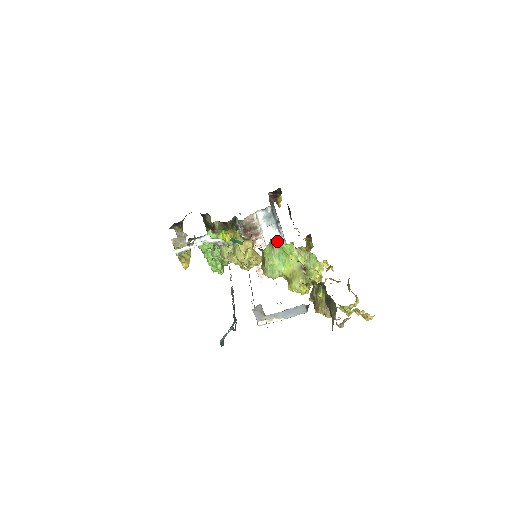
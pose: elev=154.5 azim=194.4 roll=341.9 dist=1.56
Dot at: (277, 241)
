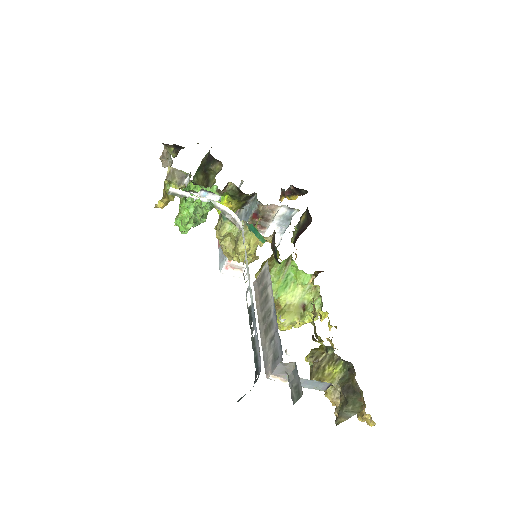
Dot at: occluded
